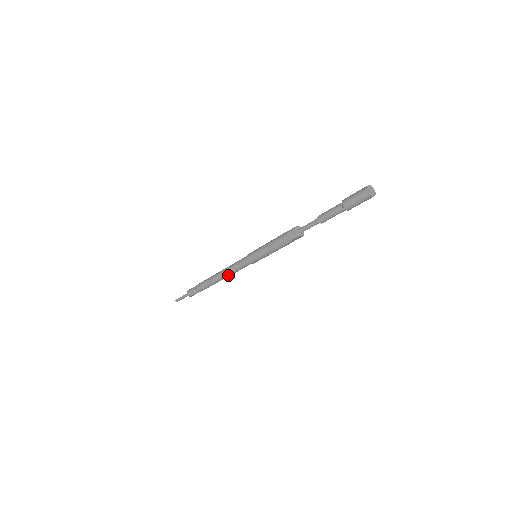
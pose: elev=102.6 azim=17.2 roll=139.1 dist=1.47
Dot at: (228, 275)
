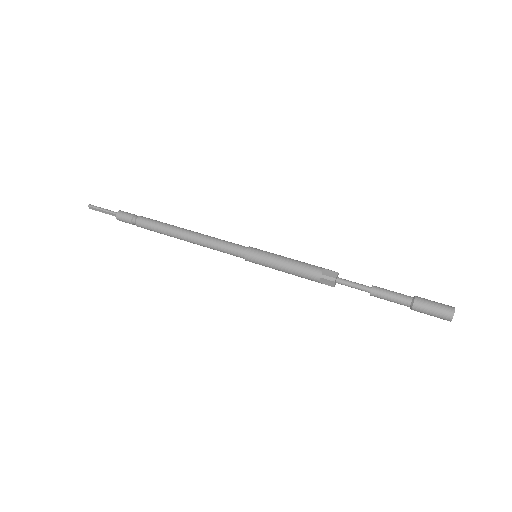
Dot at: (199, 241)
